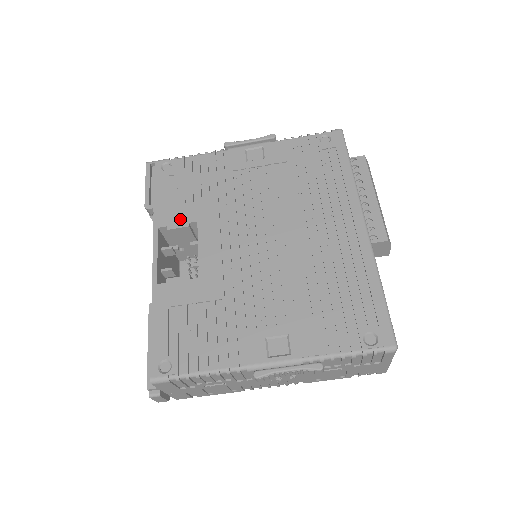
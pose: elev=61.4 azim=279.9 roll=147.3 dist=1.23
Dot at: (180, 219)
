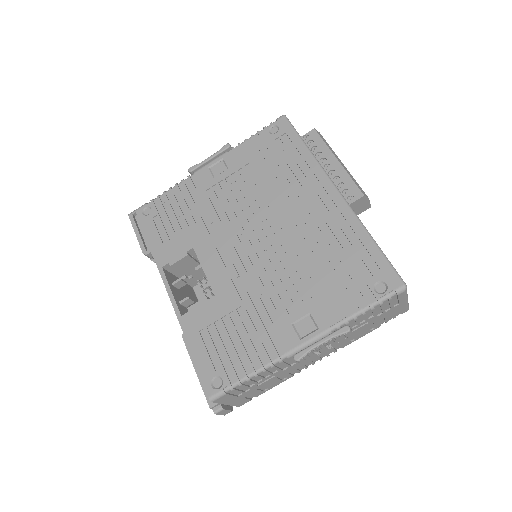
Dot at: (178, 252)
